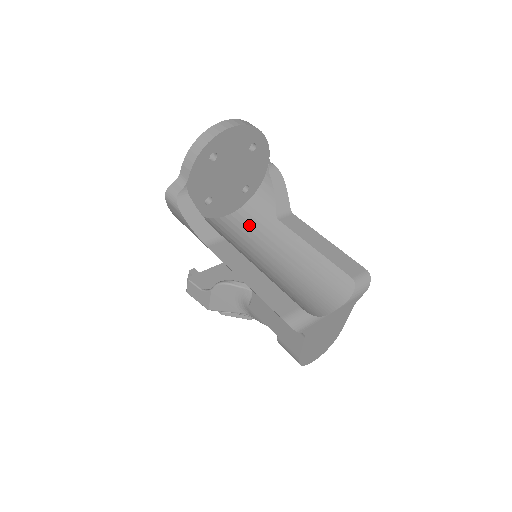
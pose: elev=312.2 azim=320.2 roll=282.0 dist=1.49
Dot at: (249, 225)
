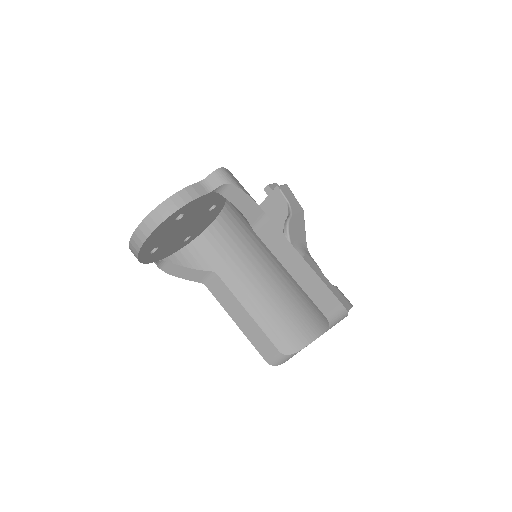
Dot at: (237, 231)
